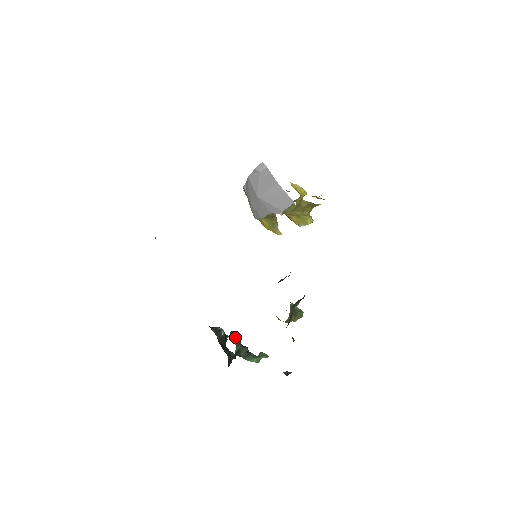
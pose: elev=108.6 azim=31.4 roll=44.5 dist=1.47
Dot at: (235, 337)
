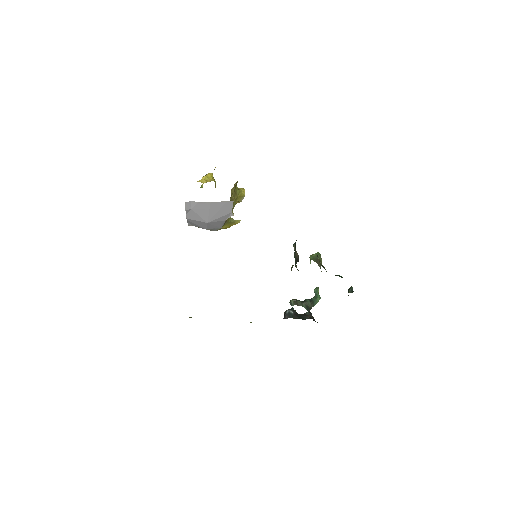
Dot at: (295, 303)
